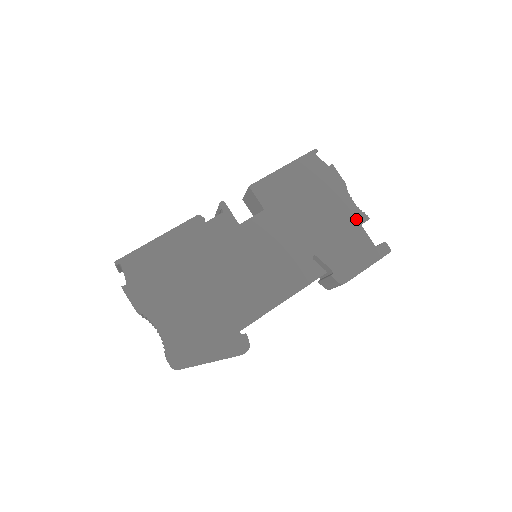
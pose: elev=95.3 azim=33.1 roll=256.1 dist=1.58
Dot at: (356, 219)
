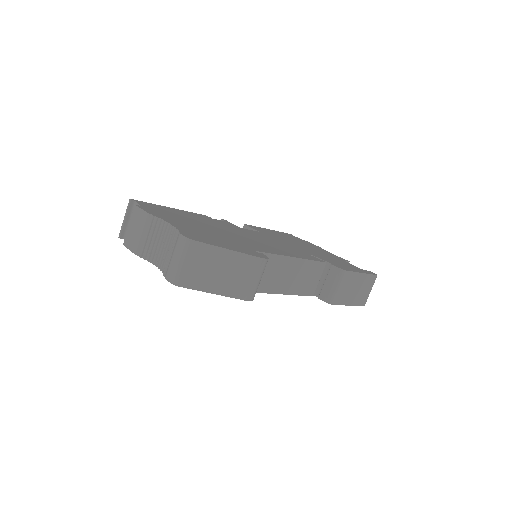
Dot at: (338, 258)
